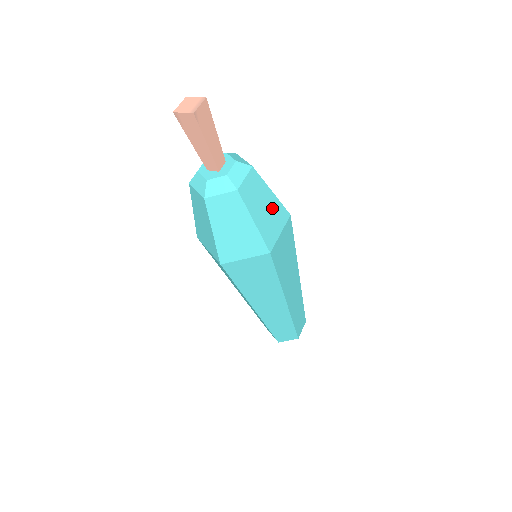
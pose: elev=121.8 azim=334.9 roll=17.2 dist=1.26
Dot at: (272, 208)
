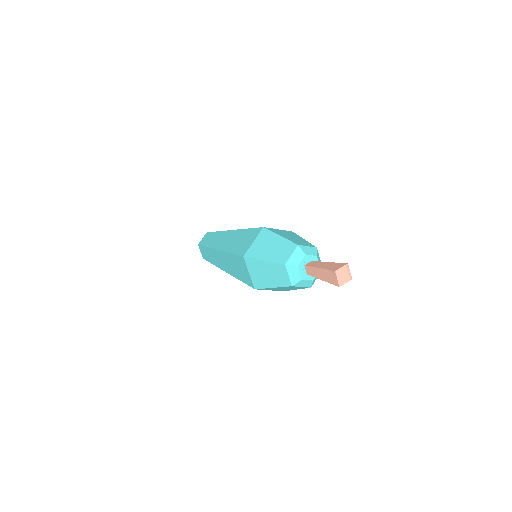
Dot at: occluded
